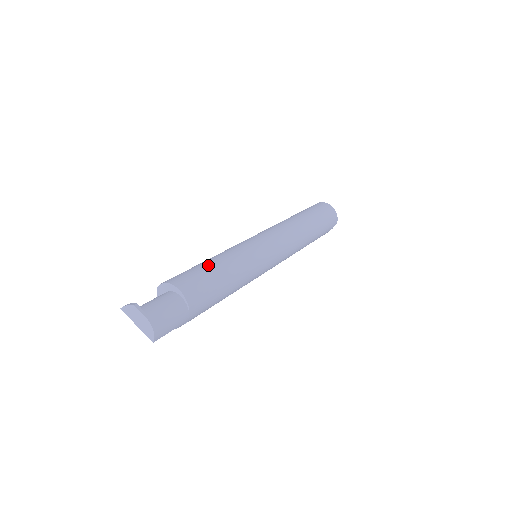
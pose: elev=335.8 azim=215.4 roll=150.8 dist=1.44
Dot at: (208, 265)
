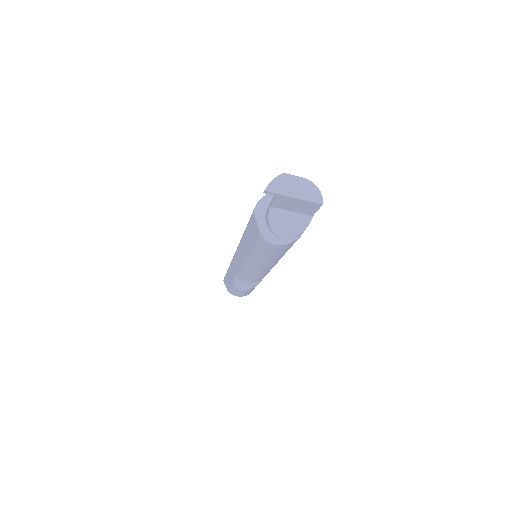
Dot at: occluded
